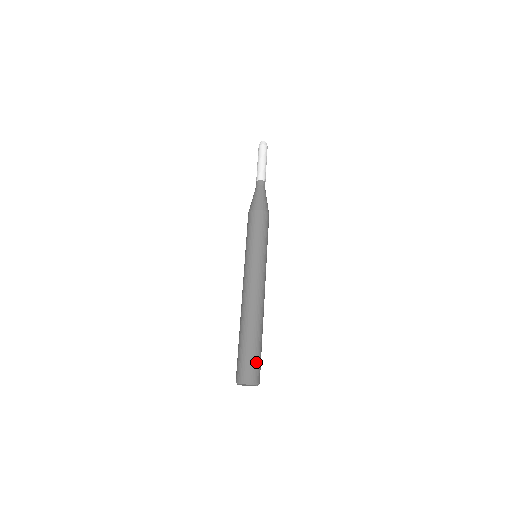
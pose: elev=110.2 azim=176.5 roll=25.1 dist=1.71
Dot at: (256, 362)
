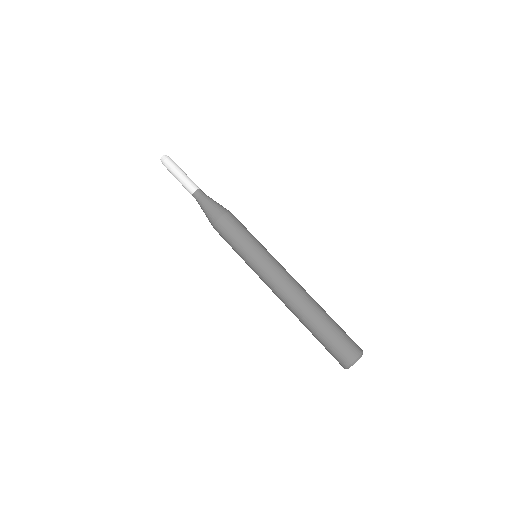
Dot at: (347, 336)
